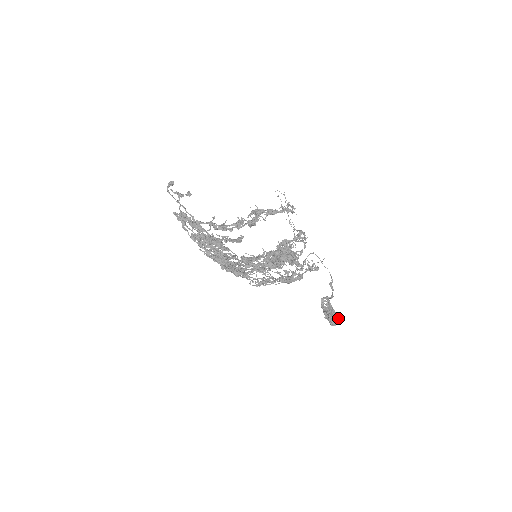
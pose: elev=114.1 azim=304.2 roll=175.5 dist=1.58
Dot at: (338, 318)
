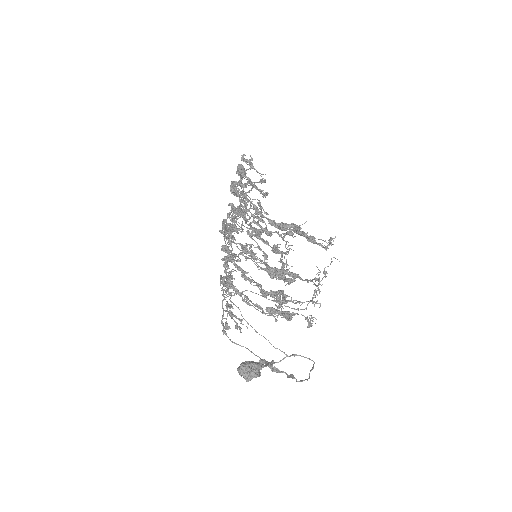
Dot at: (255, 368)
